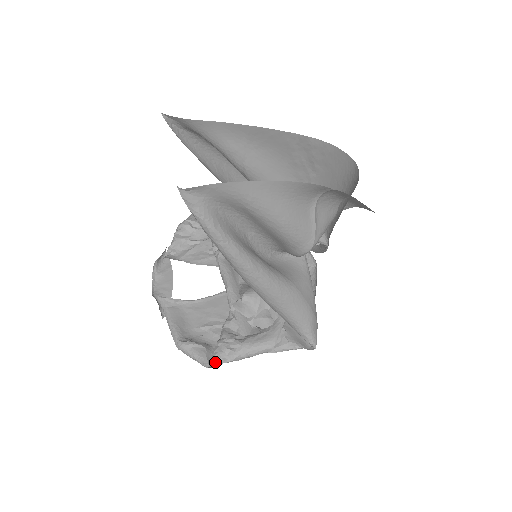
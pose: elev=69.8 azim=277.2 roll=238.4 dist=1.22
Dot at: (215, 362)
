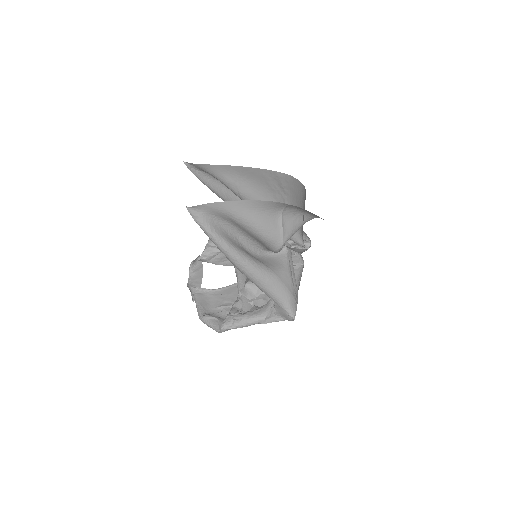
Dot at: (223, 328)
